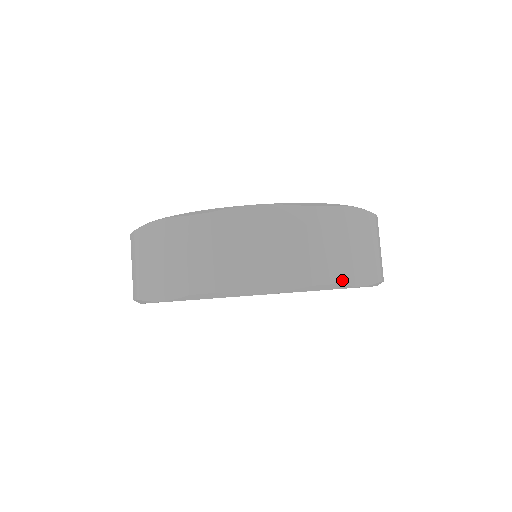
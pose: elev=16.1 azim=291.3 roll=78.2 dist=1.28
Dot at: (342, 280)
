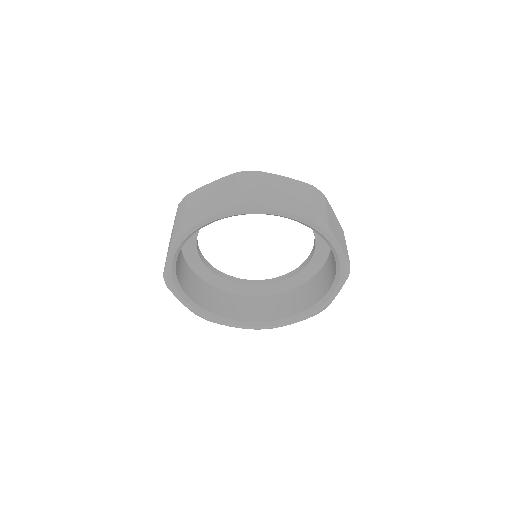
Dot at: (332, 229)
